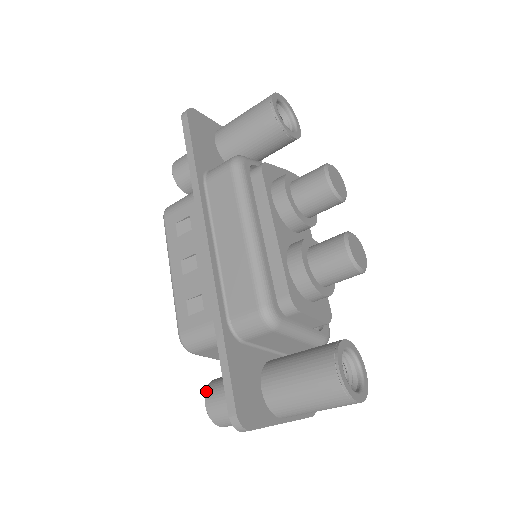
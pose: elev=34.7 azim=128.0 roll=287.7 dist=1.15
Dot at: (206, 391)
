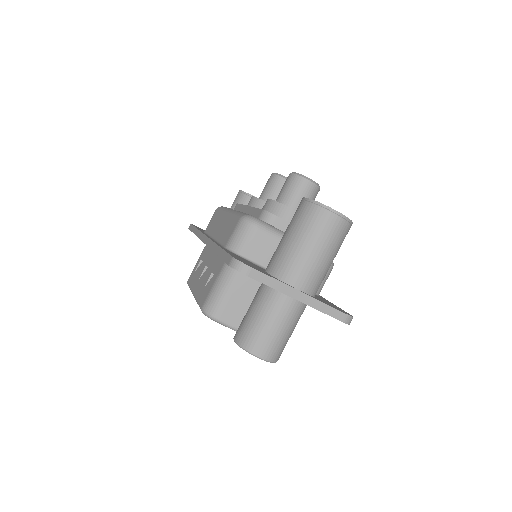
Dot at: occluded
